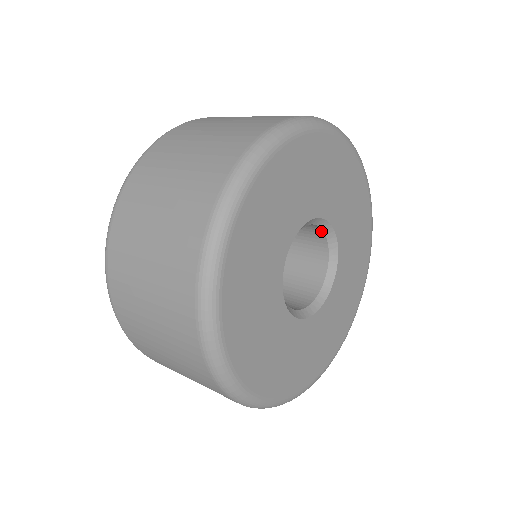
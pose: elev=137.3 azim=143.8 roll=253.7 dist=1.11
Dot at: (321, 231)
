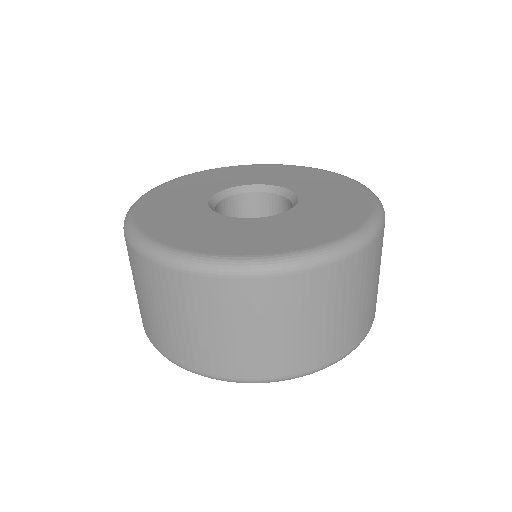
Dot at: (289, 202)
